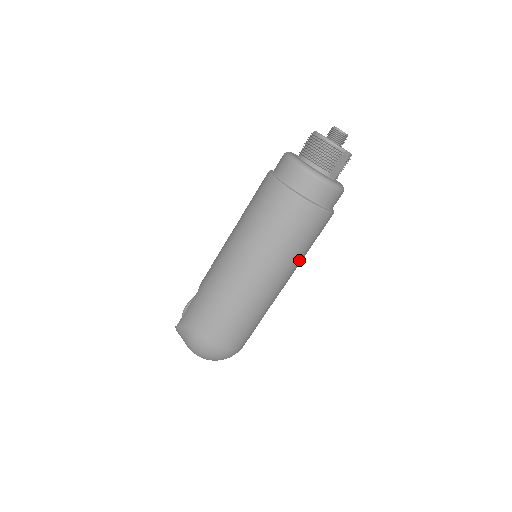
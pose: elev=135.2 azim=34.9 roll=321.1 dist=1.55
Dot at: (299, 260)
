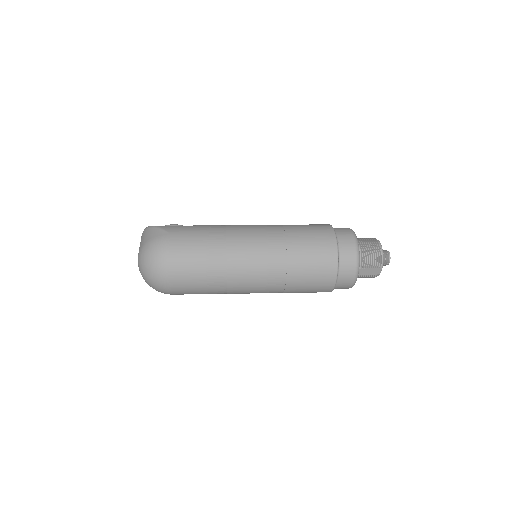
Dot at: (282, 289)
